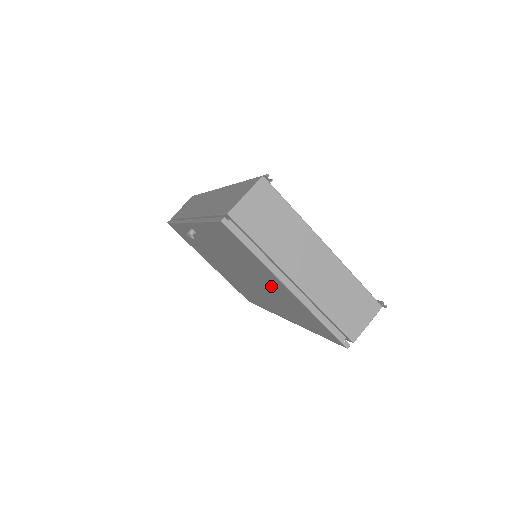
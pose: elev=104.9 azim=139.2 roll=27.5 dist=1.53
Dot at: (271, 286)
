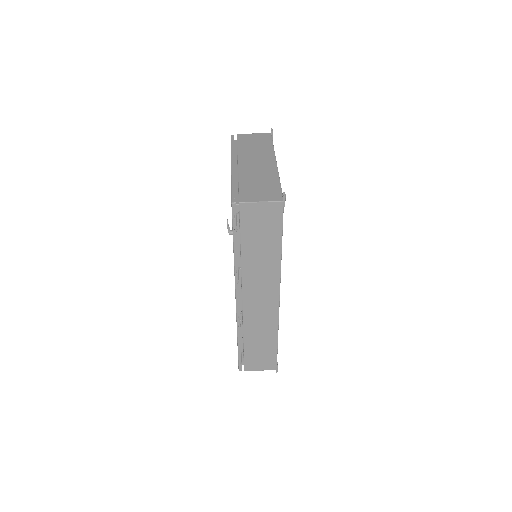
Dot at: occluded
